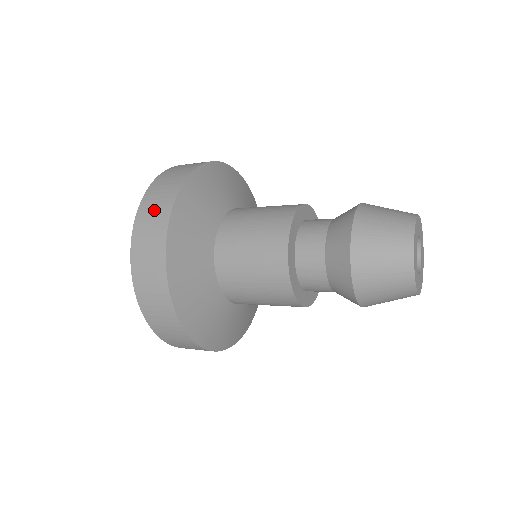
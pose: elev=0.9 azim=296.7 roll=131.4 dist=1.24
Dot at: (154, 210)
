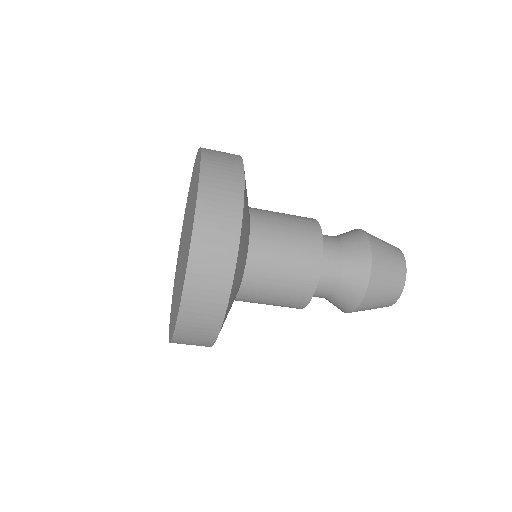
Dot at: occluded
